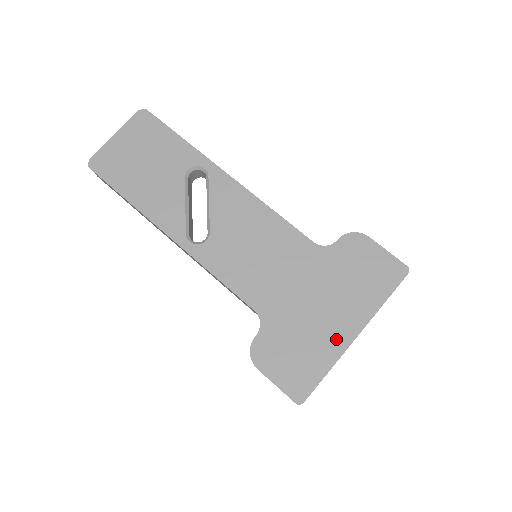
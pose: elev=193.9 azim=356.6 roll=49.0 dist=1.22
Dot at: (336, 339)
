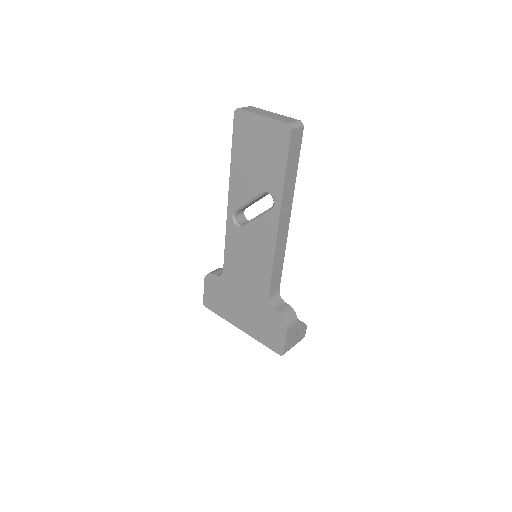
Dot at: (234, 318)
